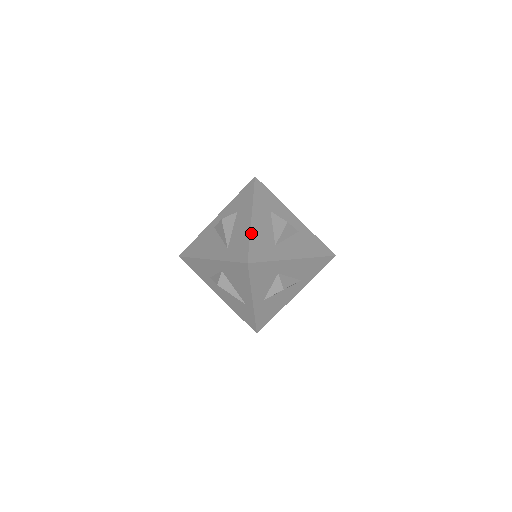
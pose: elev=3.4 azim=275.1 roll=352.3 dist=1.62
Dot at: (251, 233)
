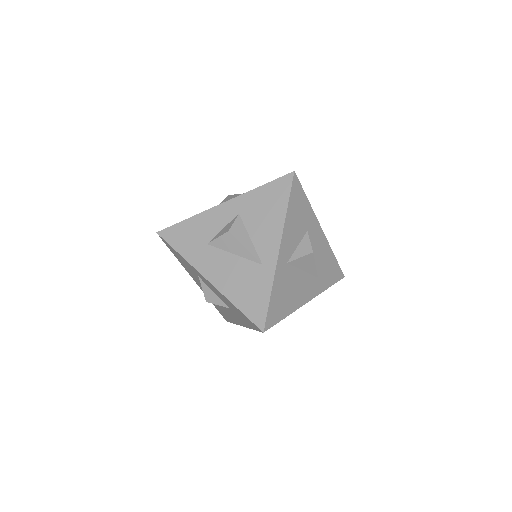
Dot at: occluded
